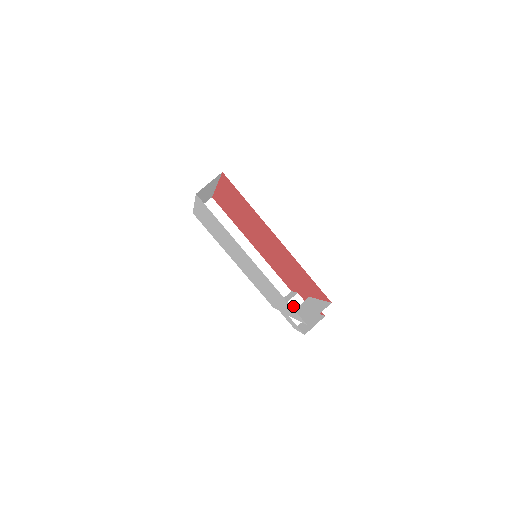
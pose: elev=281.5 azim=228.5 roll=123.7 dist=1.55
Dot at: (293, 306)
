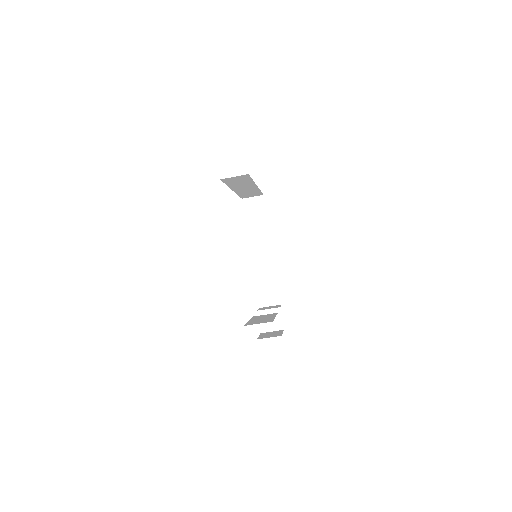
Dot at: occluded
